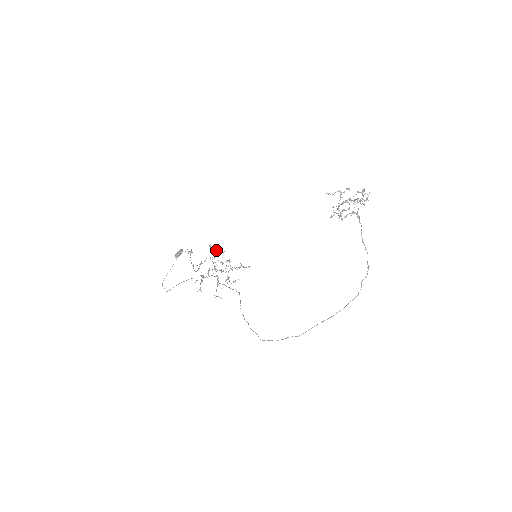
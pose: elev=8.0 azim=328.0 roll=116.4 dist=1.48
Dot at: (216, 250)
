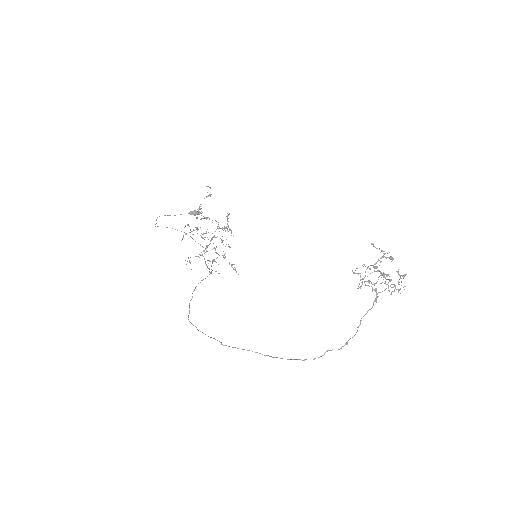
Dot at: occluded
